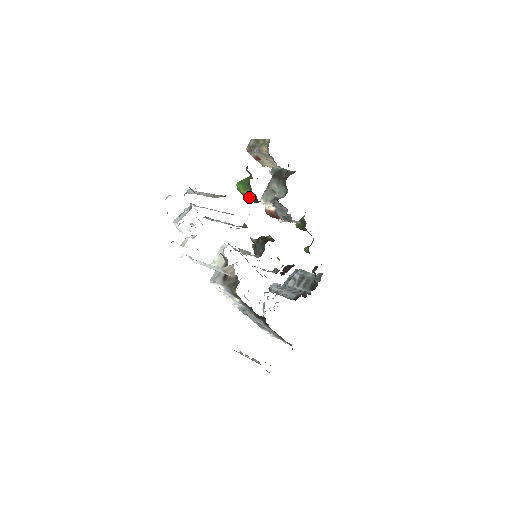
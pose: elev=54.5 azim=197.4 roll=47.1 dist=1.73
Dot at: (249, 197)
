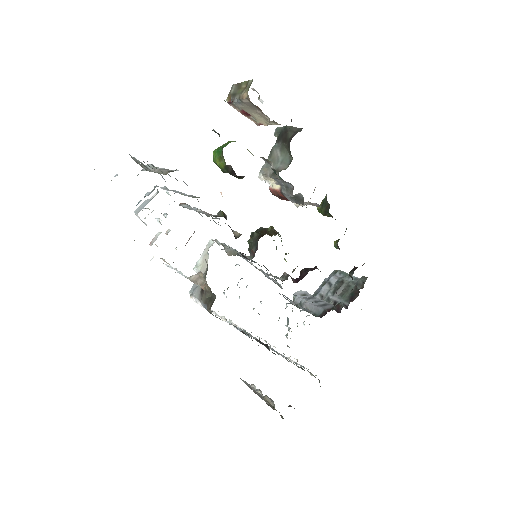
Dot at: (226, 171)
